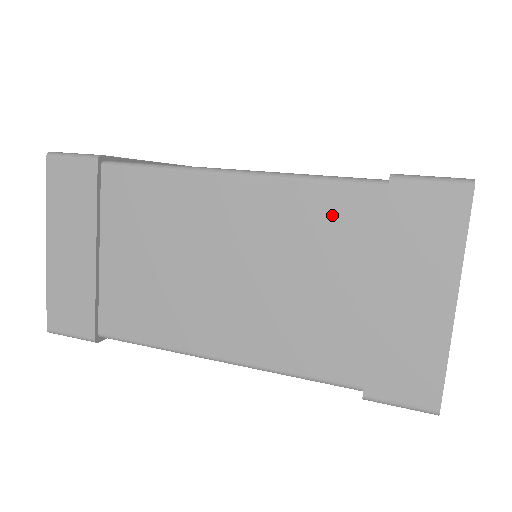
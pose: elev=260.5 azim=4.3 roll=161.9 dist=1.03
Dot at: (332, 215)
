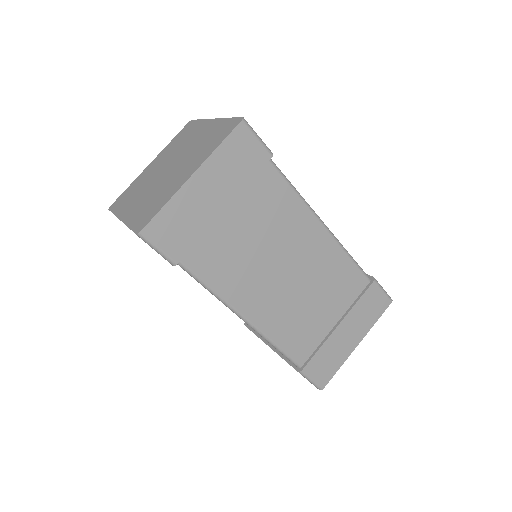
Dot at: (346, 279)
